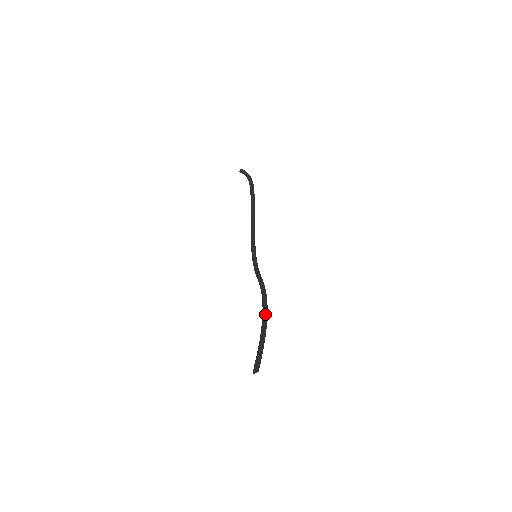
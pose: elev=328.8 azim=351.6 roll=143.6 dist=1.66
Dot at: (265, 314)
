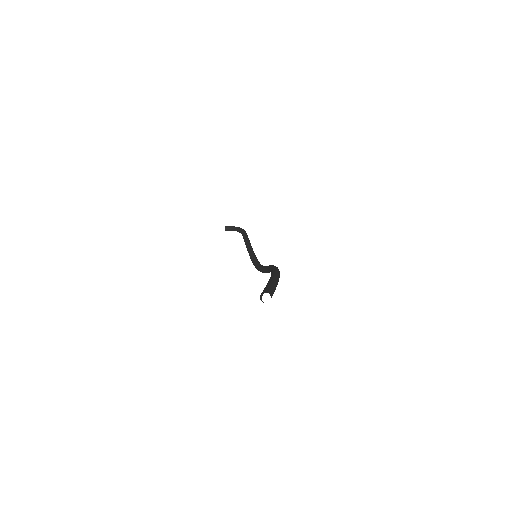
Dot at: (274, 269)
